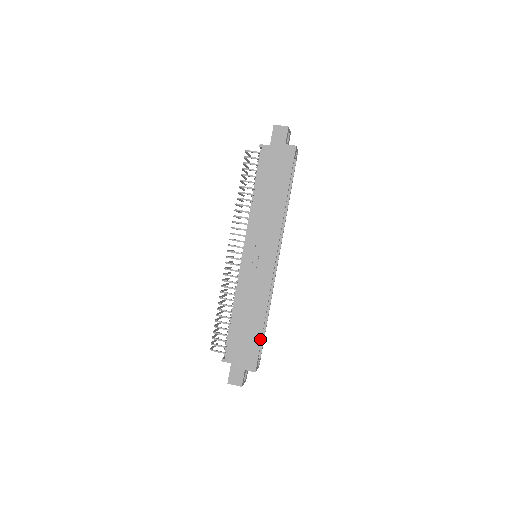
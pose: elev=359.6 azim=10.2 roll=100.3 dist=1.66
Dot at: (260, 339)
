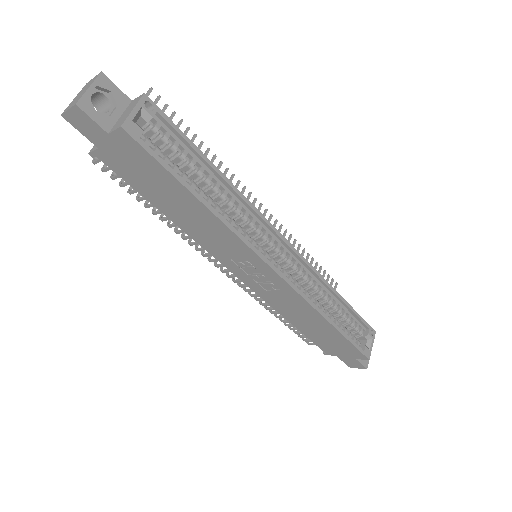
Dot at: (344, 338)
